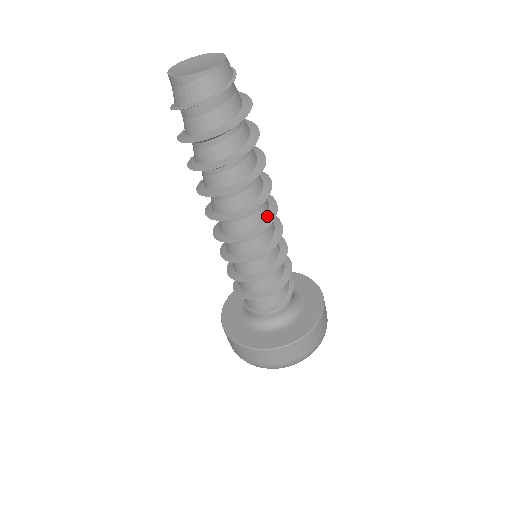
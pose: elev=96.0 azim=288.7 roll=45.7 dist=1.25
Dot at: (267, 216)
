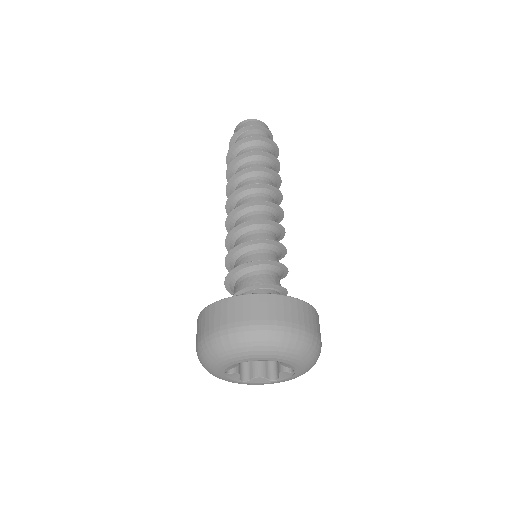
Dot at: (273, 206)
